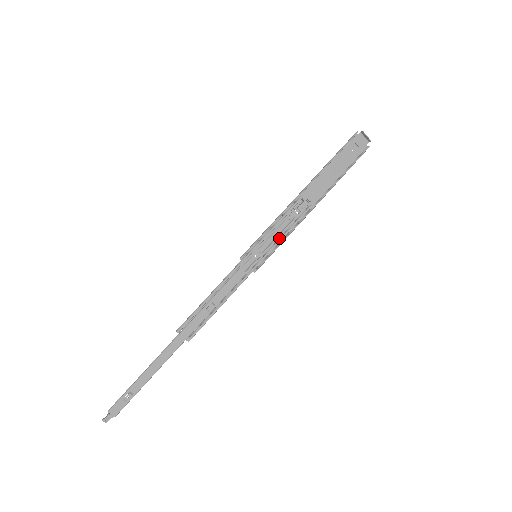
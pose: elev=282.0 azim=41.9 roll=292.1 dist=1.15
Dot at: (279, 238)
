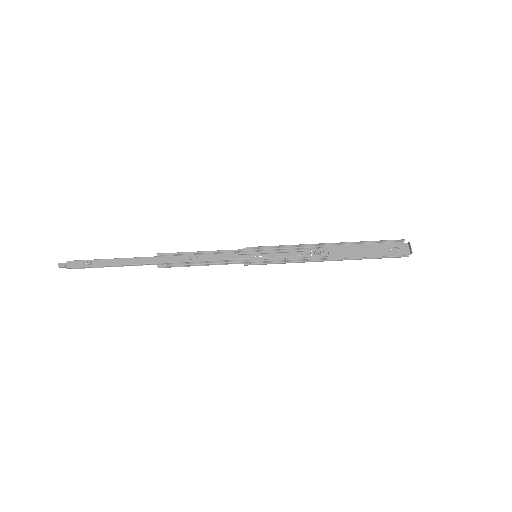
Dot at: (283, 259)
